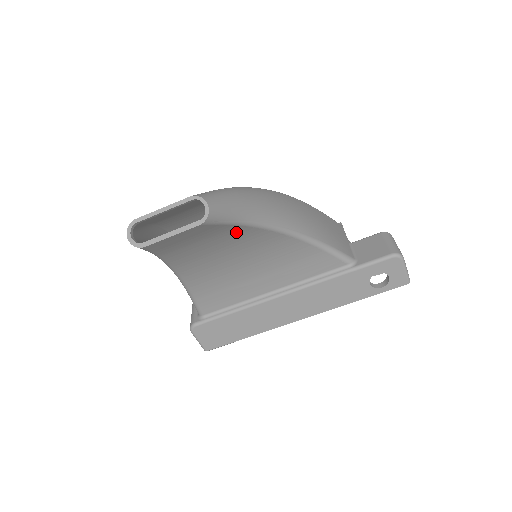
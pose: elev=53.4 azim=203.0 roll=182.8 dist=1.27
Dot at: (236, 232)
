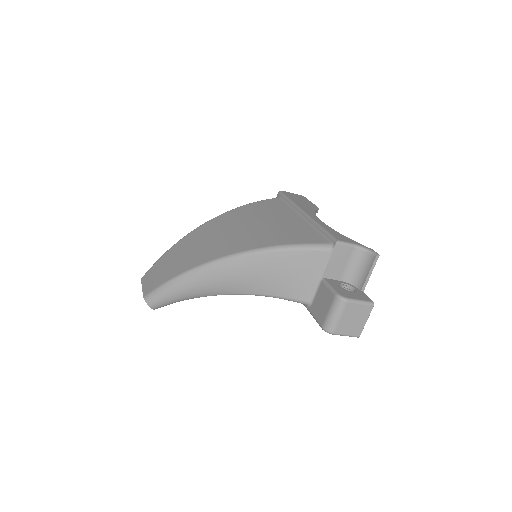
Dot at: occluded
